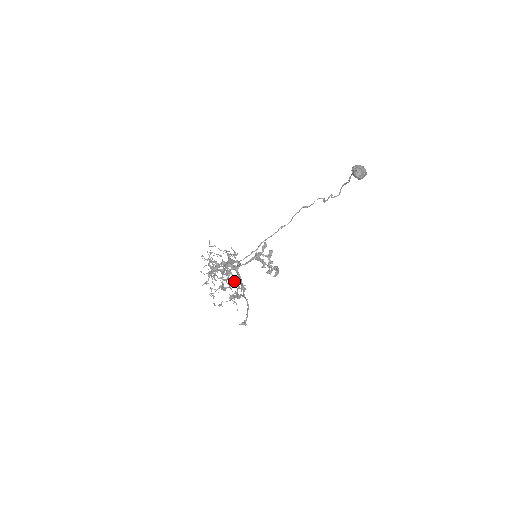
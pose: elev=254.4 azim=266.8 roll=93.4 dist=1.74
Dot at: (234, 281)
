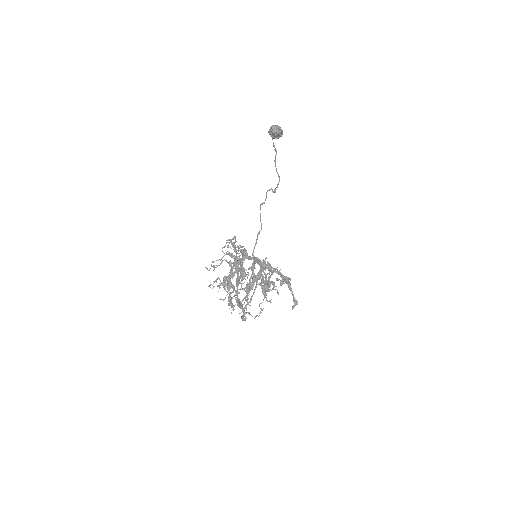
Dot at: (252, 266)
